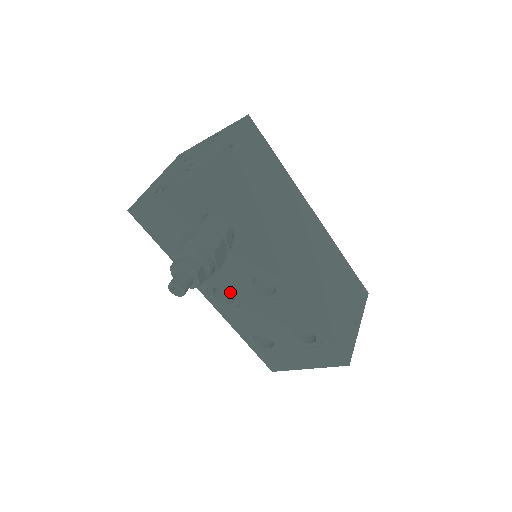
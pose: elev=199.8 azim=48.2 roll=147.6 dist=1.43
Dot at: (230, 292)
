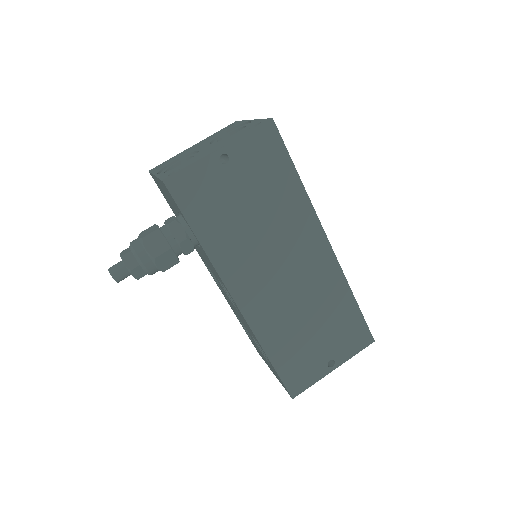
Dot at: occluded
